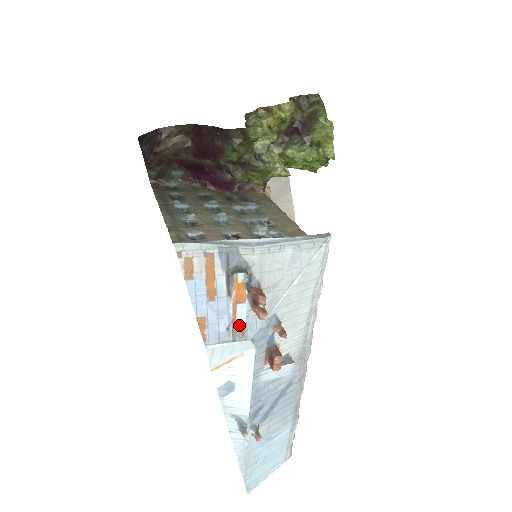
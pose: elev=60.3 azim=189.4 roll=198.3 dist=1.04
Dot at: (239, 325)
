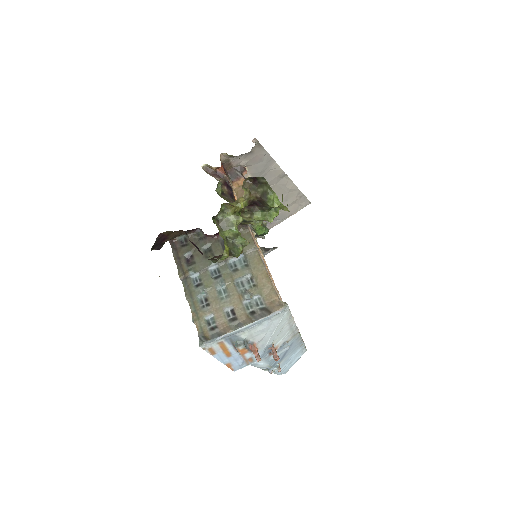
Dot at: (248, 359)
